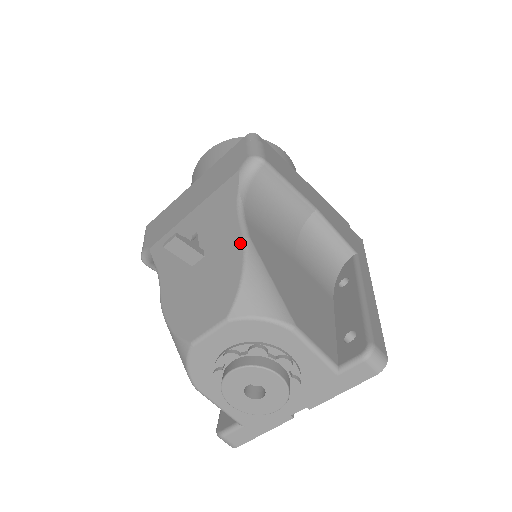
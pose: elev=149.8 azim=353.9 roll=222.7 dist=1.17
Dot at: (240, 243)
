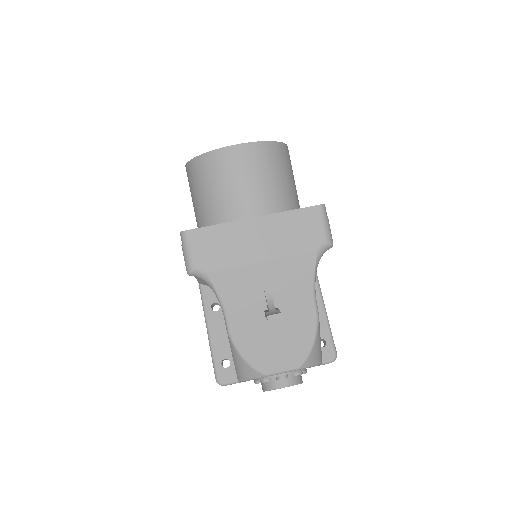
Dot at: (314, 319)
